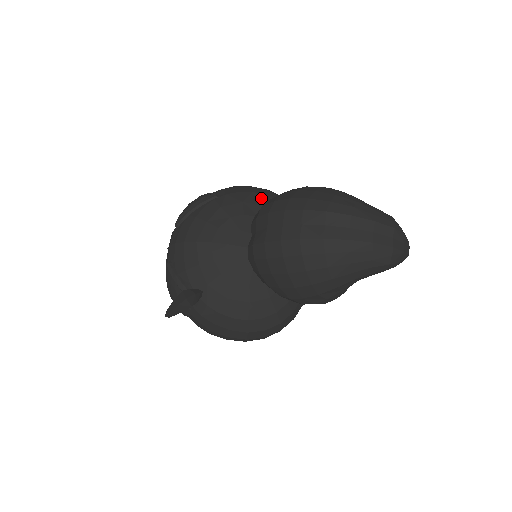
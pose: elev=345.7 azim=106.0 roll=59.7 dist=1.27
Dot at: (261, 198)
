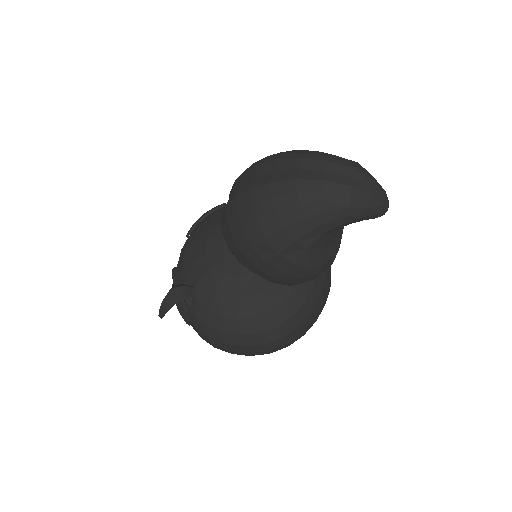
Dot at: occluded
